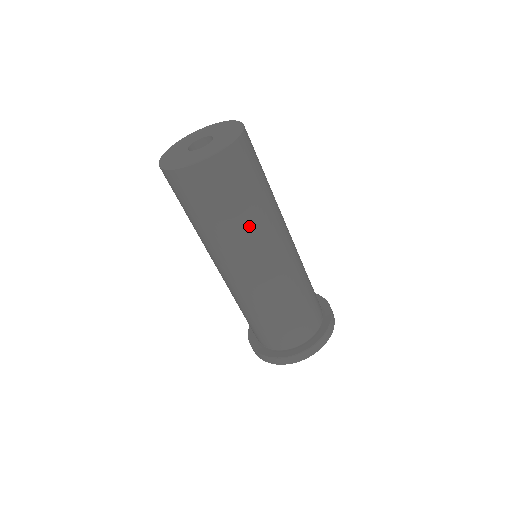
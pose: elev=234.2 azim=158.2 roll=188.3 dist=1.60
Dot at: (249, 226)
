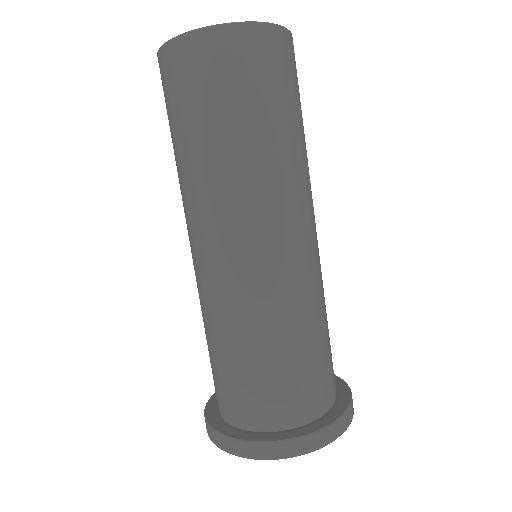
Dot at: (297, 158)
